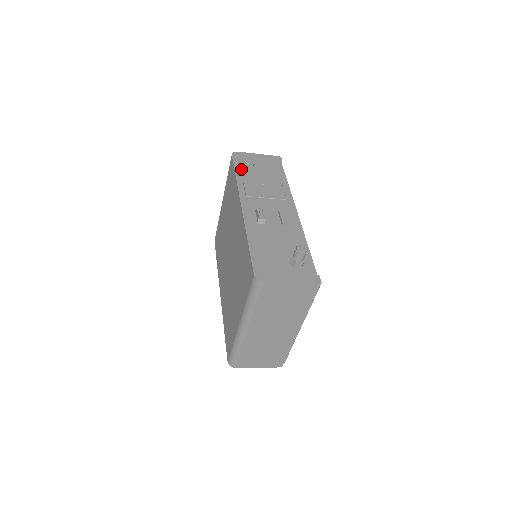
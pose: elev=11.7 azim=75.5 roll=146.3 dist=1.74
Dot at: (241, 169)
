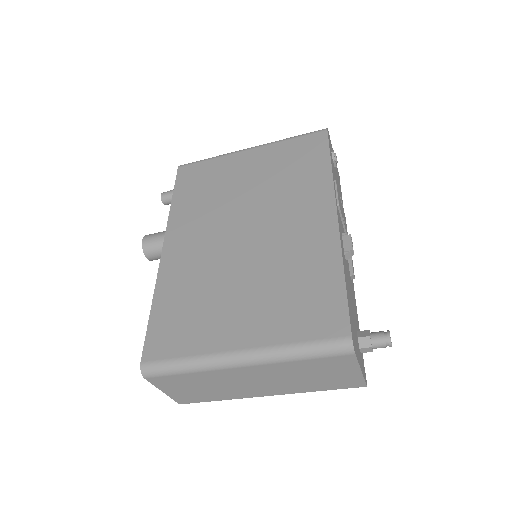
Dot at: occluded
